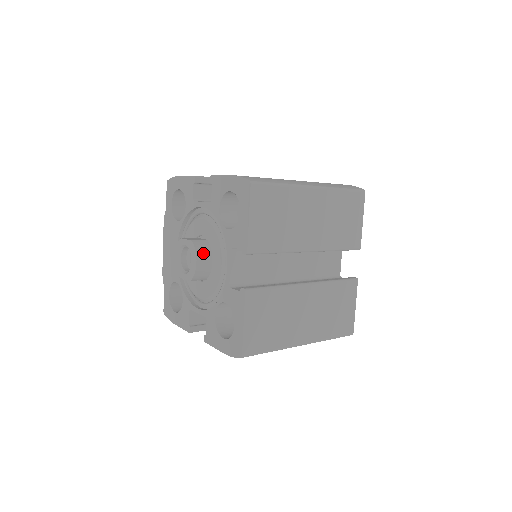
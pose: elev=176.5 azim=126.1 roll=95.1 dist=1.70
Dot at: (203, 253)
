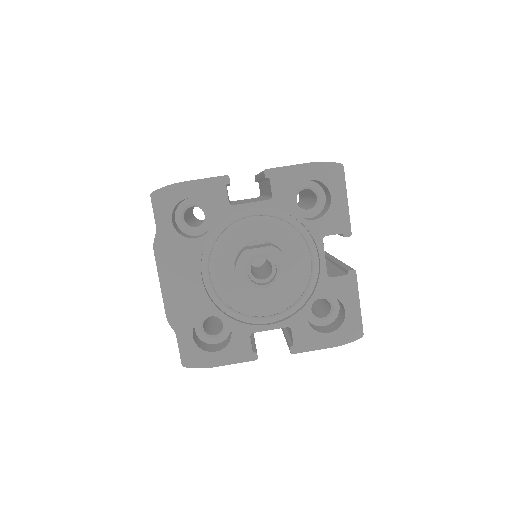
Dot at: occluded
